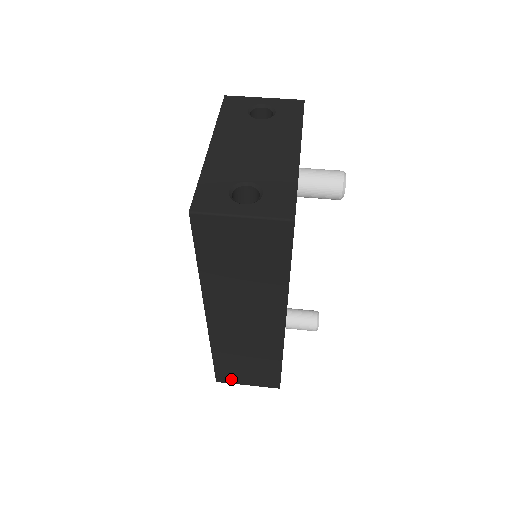
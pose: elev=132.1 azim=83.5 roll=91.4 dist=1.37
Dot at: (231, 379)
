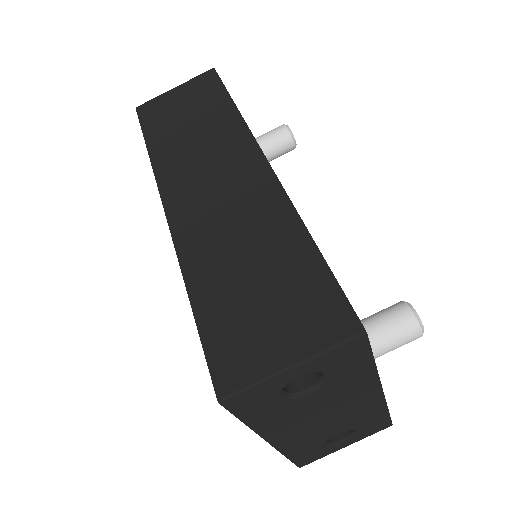
Dot at: occluded
